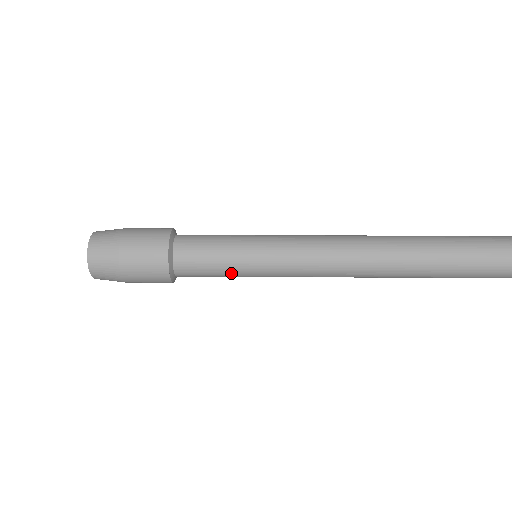
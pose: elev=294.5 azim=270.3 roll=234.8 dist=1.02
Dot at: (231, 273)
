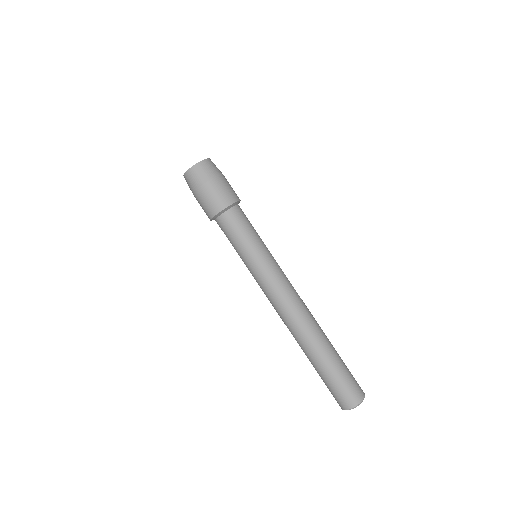
Dot at: (241, 246)
